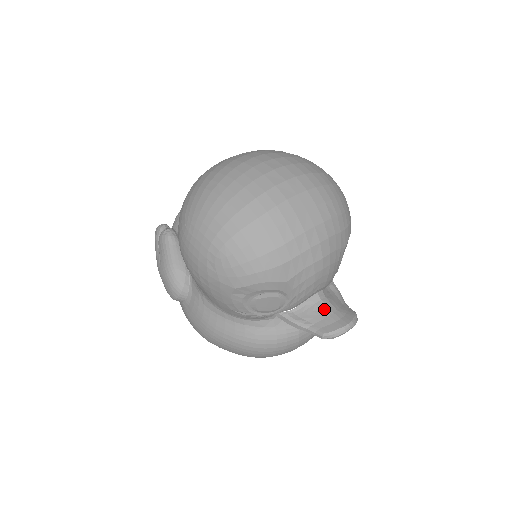
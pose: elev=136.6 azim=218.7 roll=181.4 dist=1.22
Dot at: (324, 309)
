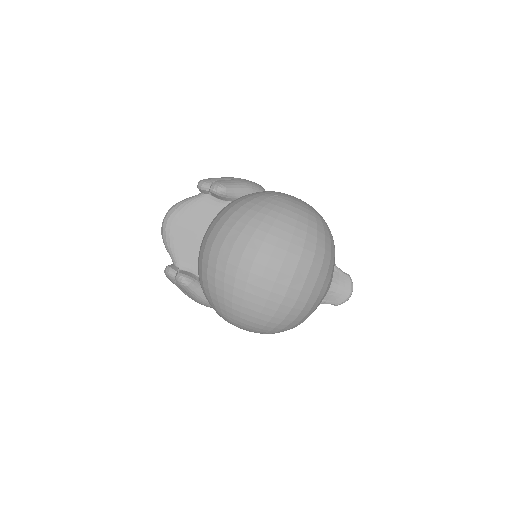
Dot at: (330, 289)
